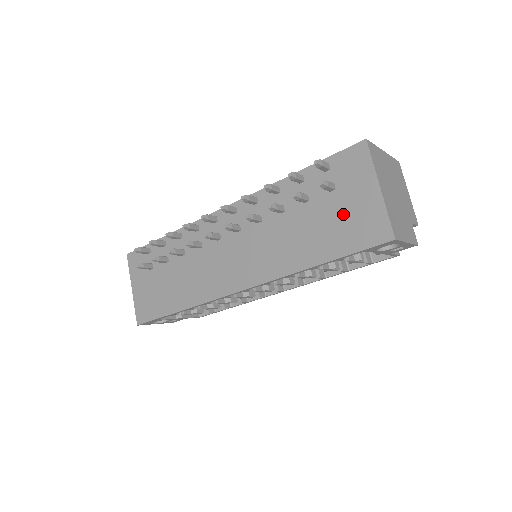
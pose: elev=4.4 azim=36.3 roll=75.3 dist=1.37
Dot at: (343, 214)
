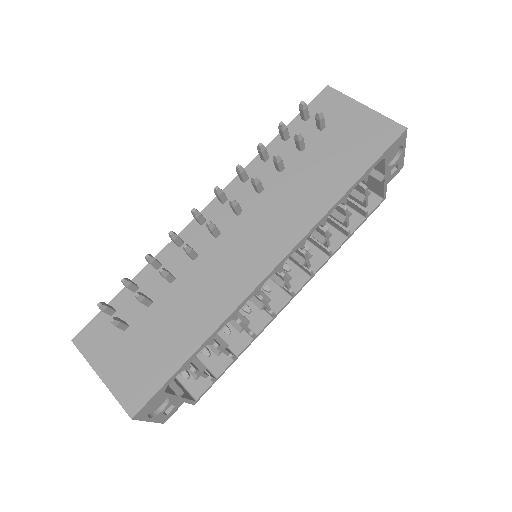
Dot at: (347, 138)
